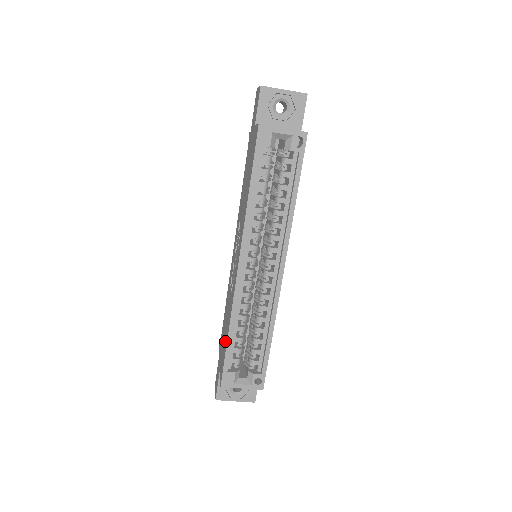
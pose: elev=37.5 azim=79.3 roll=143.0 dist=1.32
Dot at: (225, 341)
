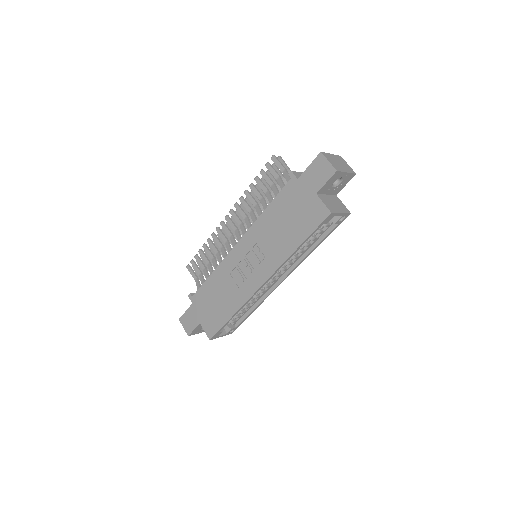
Dot at: (221, 314)
